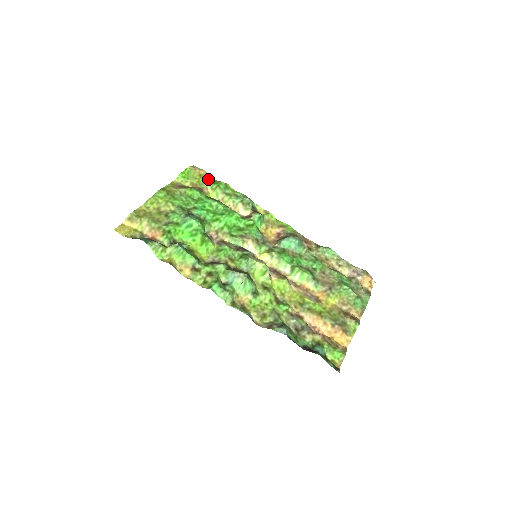
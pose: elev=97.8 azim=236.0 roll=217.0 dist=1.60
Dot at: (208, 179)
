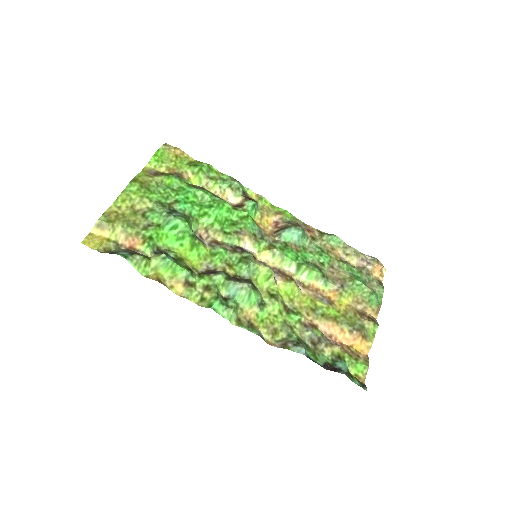
Dot at: (186, 160)
